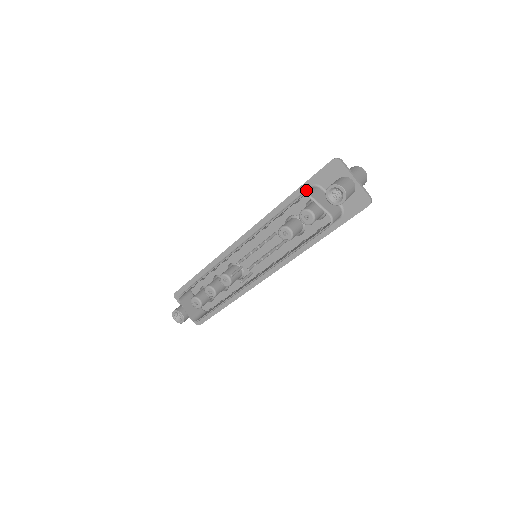
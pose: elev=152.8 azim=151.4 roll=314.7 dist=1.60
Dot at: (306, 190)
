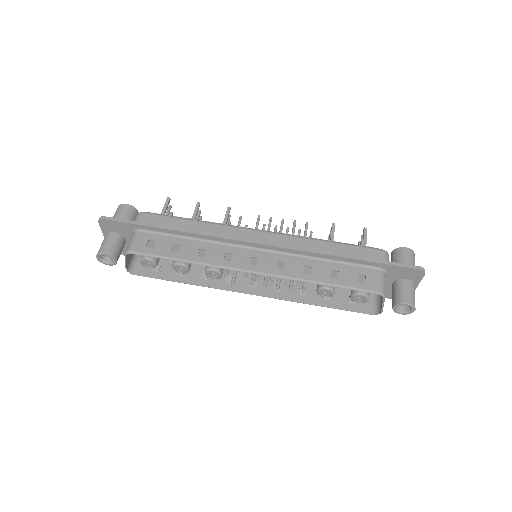
Dot at: (373, 267)
